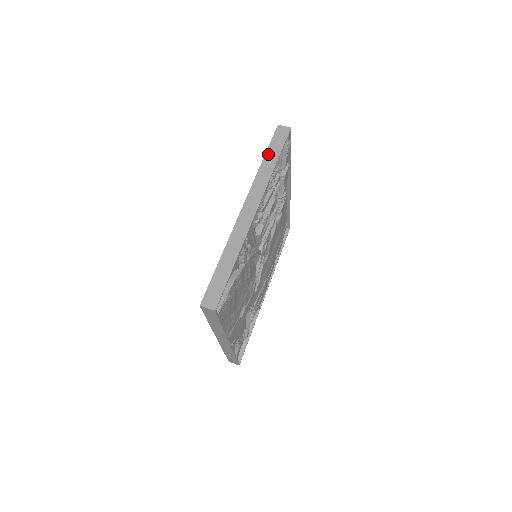
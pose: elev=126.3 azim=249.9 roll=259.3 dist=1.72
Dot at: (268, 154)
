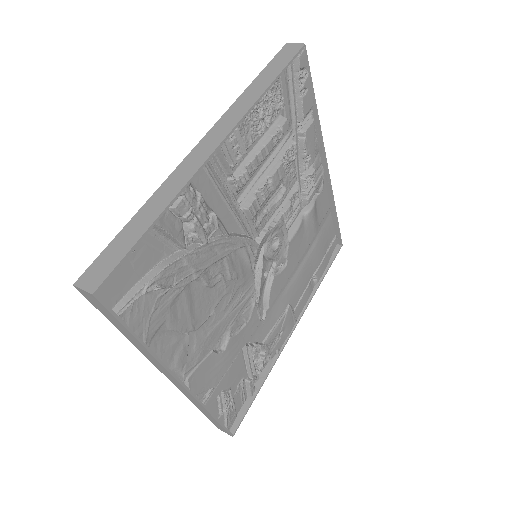
Dot at: (260, 77)
